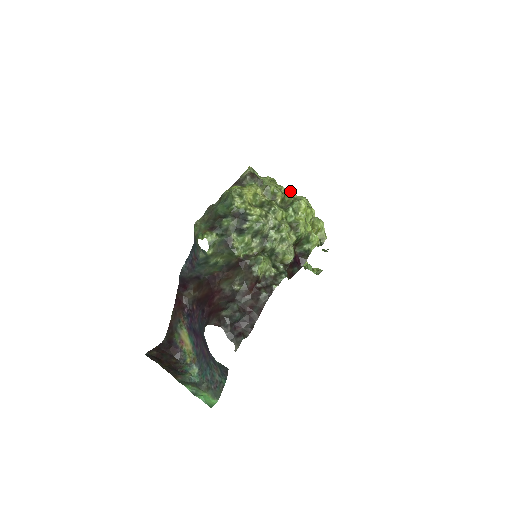
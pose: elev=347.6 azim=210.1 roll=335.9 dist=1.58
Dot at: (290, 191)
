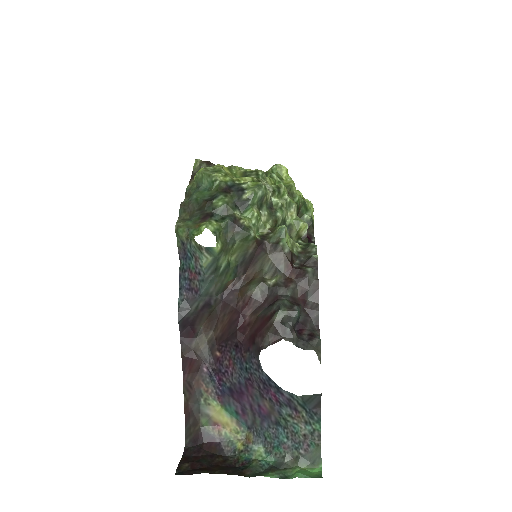
Dot at: occluded
